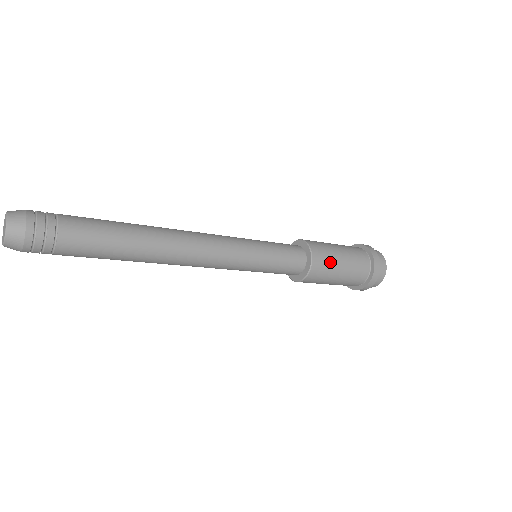
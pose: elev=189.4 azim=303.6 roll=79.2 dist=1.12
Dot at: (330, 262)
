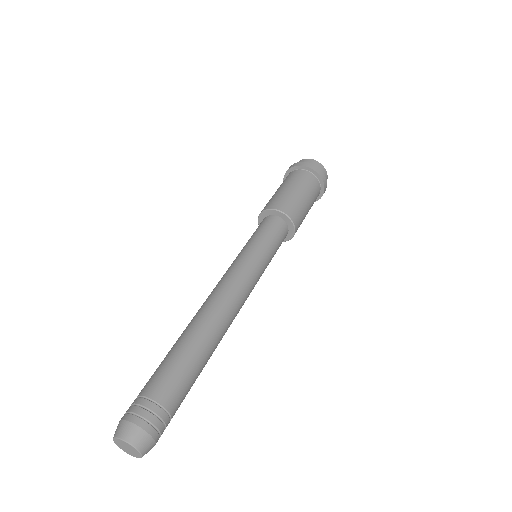
Dot at: occluded
